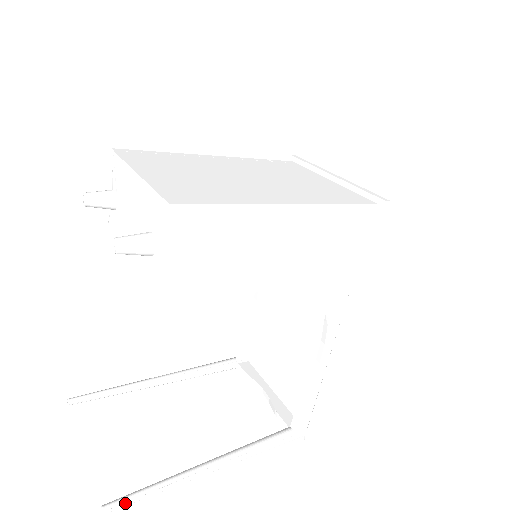
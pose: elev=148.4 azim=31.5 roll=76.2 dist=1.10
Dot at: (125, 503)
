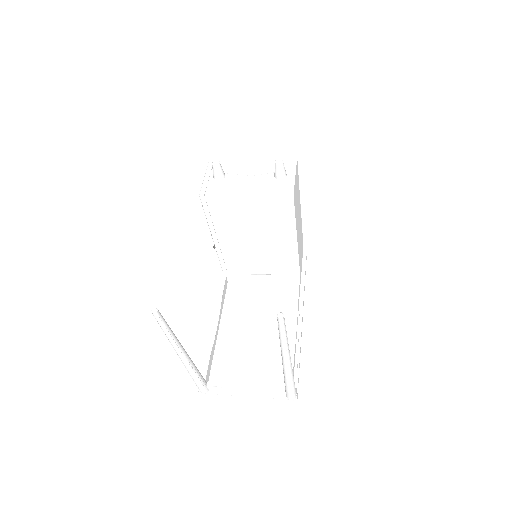
Dot at: occluded
